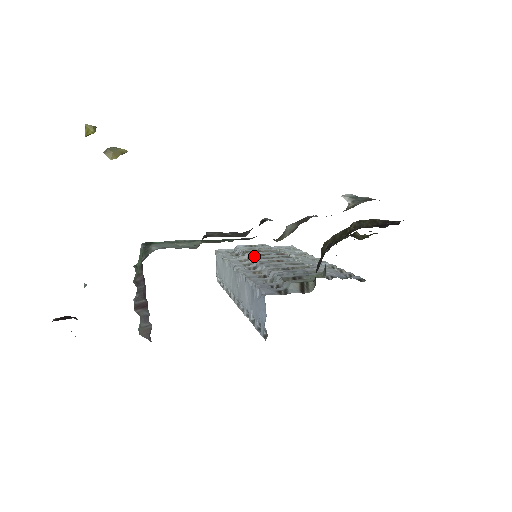
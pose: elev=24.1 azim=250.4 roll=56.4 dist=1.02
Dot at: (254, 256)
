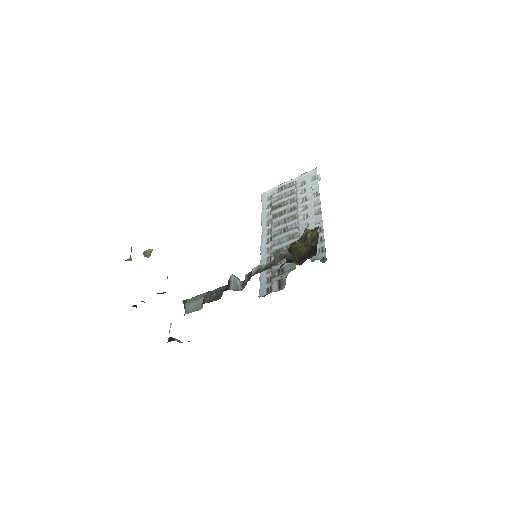
Dot at: (273, 220)
